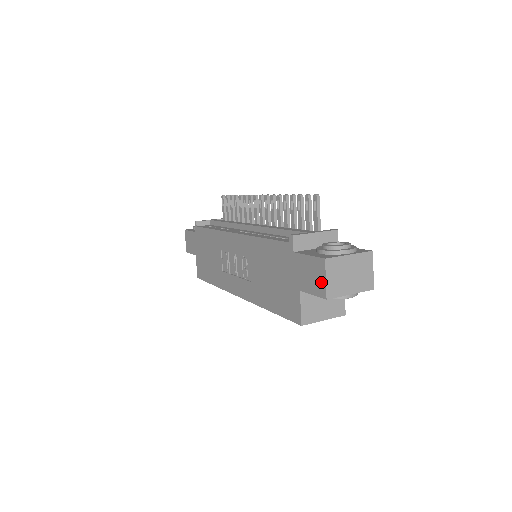
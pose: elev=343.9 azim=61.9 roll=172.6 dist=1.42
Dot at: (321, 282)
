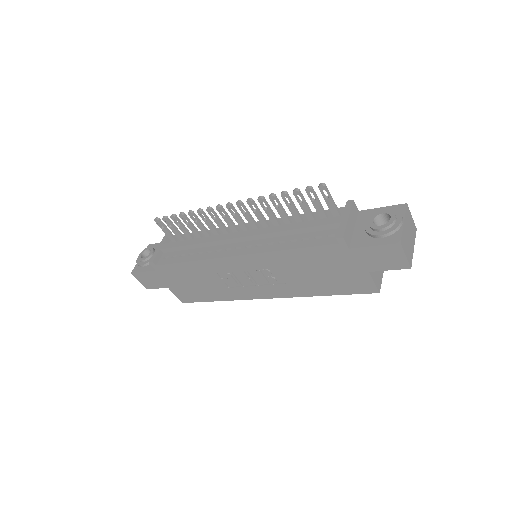
Dot at: (400, 259)
